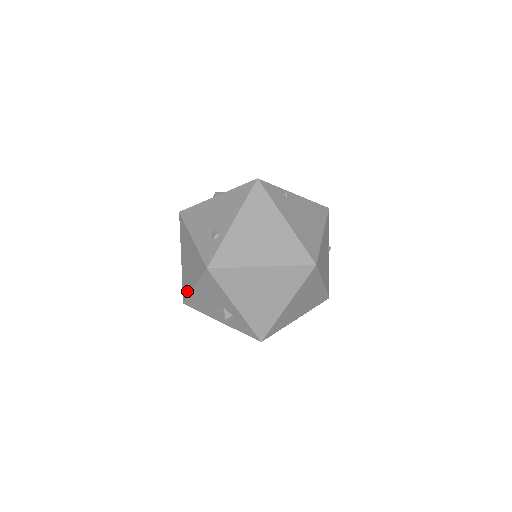
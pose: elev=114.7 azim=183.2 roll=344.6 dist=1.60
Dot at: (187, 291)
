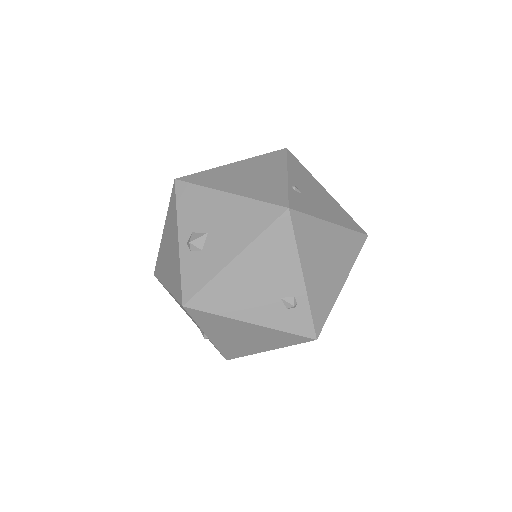
Dot at: (241, 354)
